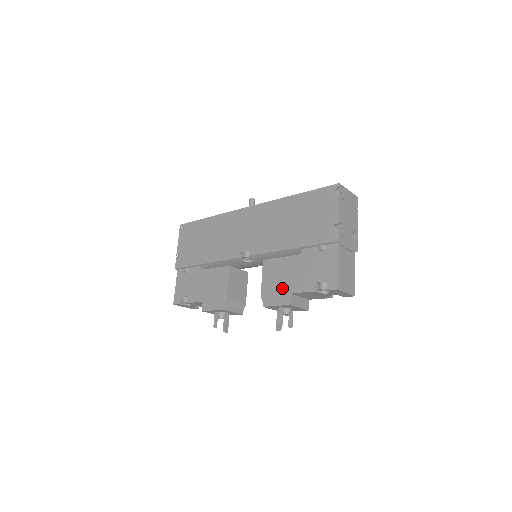
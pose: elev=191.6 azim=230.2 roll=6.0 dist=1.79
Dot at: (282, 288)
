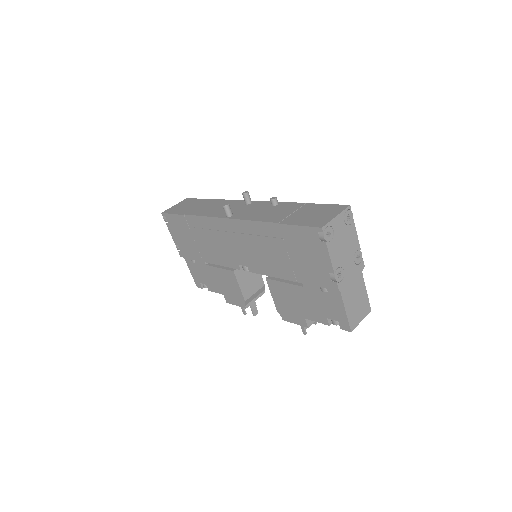
Dot at: (295, 311)
